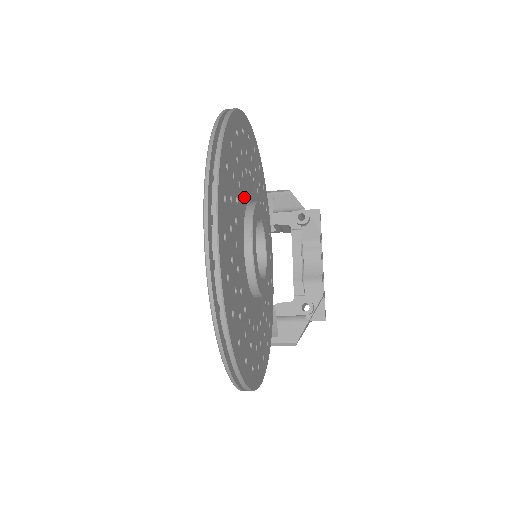
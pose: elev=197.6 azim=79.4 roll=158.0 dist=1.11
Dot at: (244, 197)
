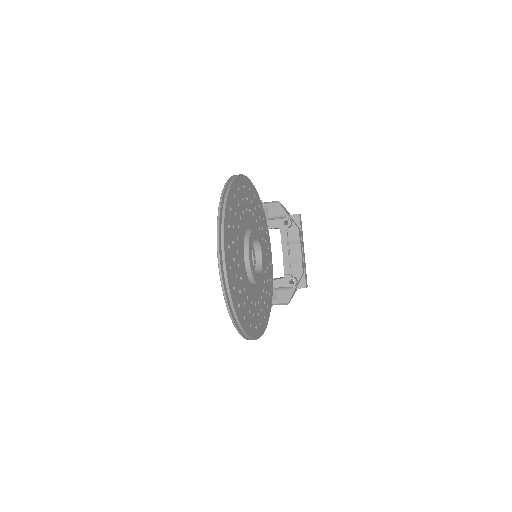
Dot at: (243, 231)
